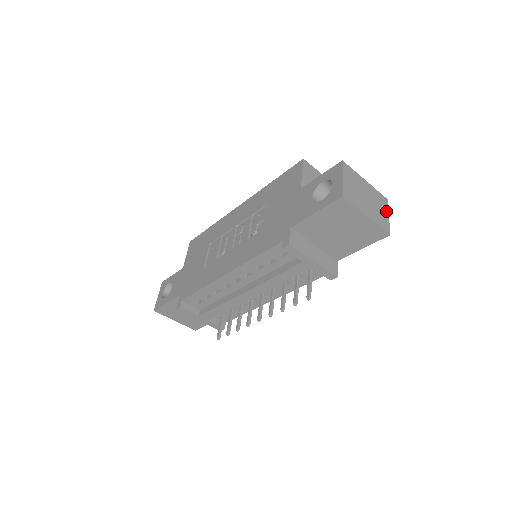
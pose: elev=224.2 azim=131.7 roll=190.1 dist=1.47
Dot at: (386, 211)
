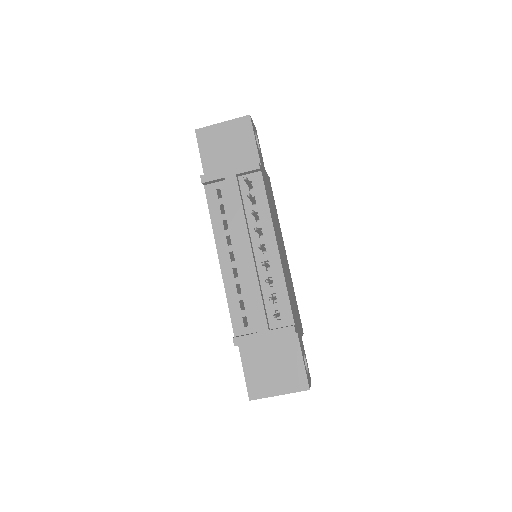
Dot at: occluded
